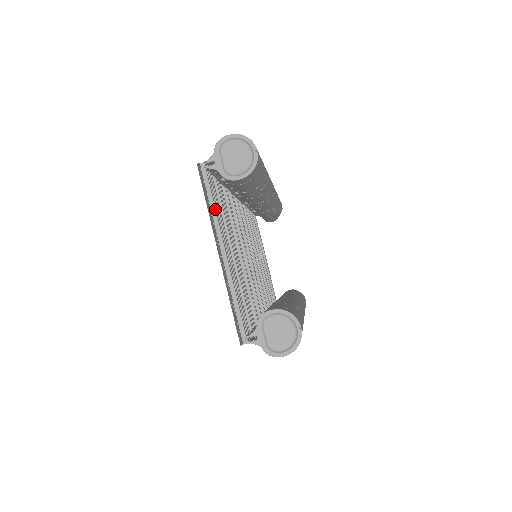
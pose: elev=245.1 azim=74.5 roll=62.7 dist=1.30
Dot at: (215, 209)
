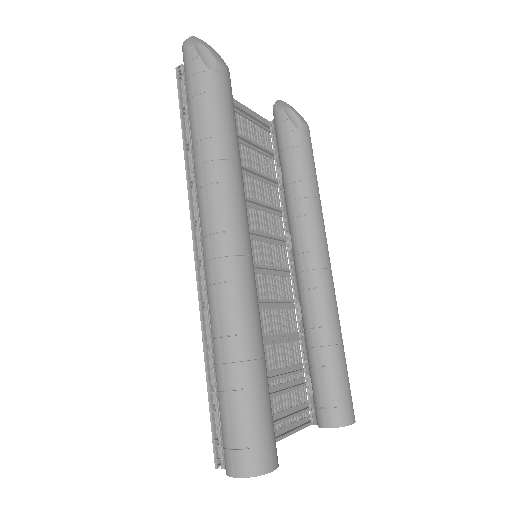
Dot at: occluded
